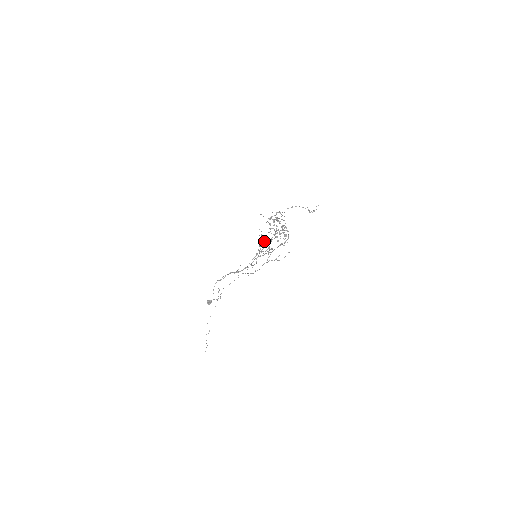
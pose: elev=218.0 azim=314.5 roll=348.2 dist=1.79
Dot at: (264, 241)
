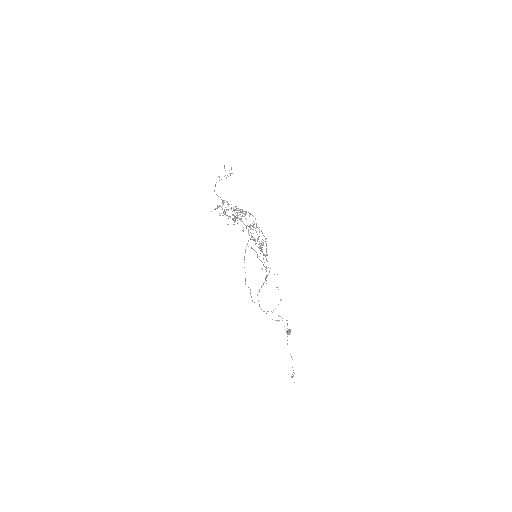
Dot at: occluded
